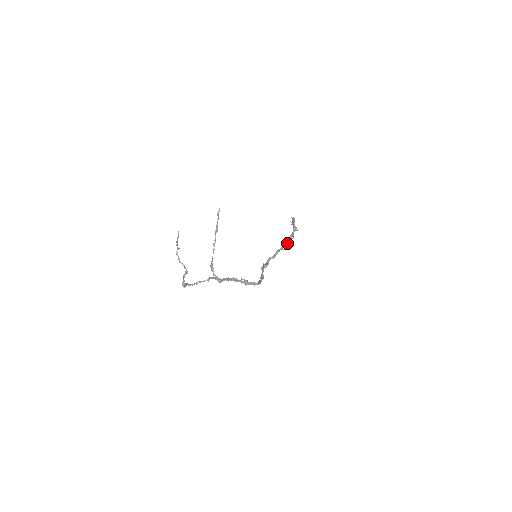
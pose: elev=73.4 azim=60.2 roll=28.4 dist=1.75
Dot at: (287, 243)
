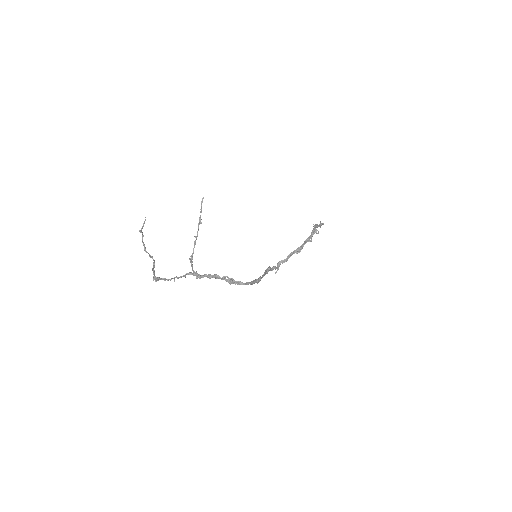
Dot at: (303, 246)
